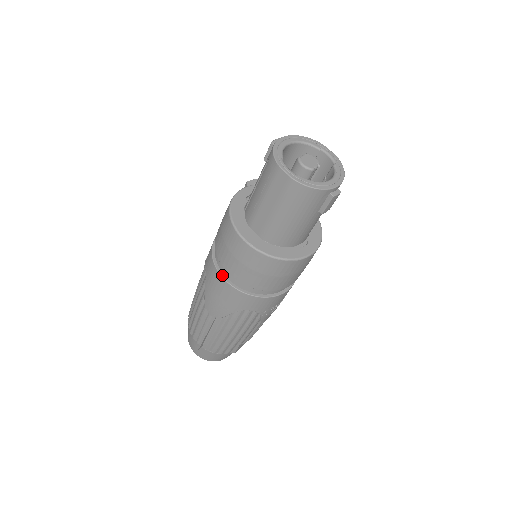
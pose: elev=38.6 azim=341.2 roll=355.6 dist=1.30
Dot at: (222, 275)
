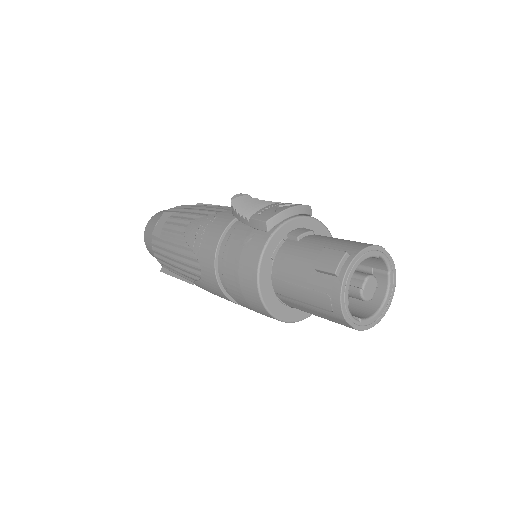
Dot at: (230, 298)
